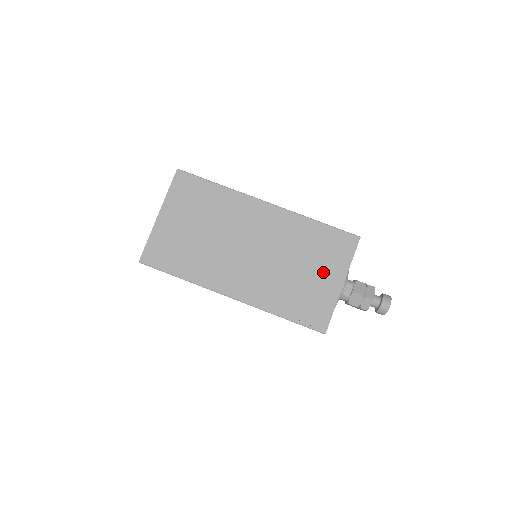
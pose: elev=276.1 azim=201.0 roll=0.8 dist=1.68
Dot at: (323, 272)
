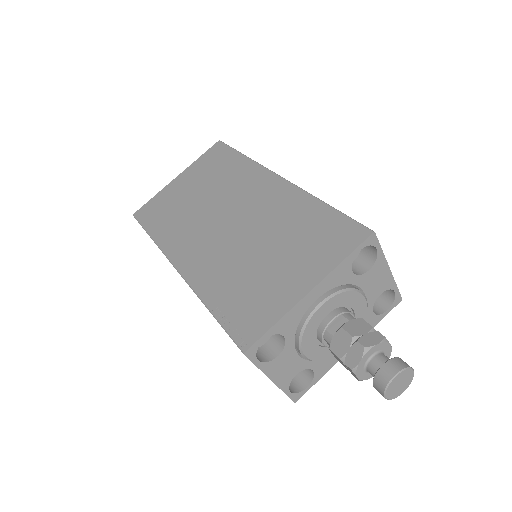
Dot at: (293, 266)
